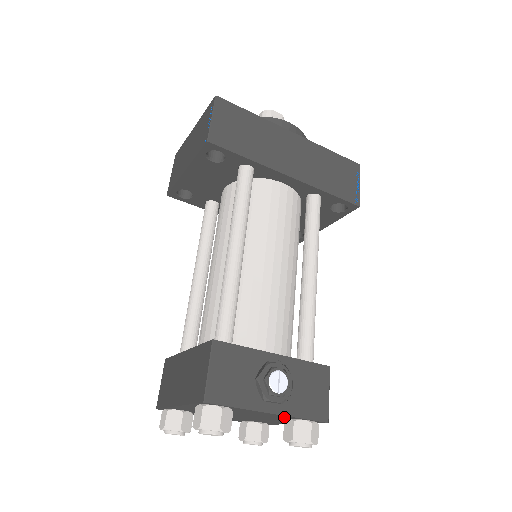
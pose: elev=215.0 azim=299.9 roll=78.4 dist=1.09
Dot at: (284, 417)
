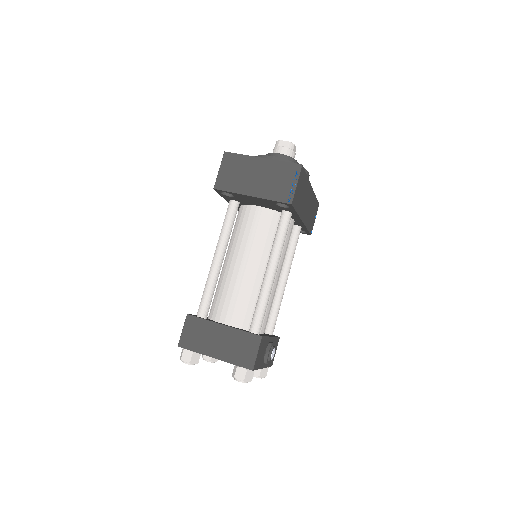
Dot at: occluded
